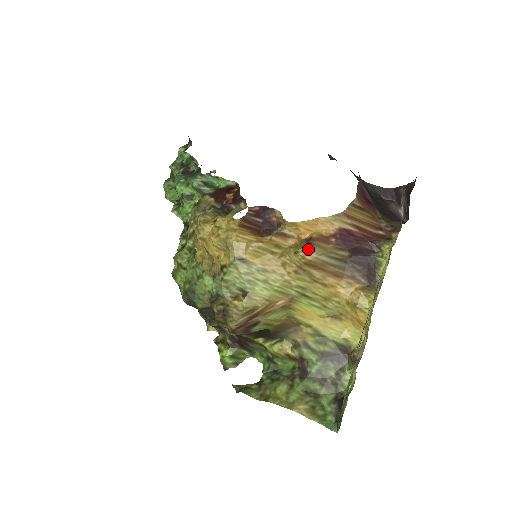
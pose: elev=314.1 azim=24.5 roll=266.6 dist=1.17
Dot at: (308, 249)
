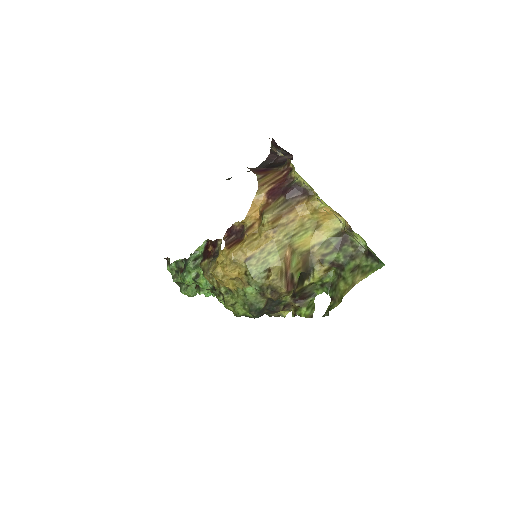
Dot at: (265, 217)
